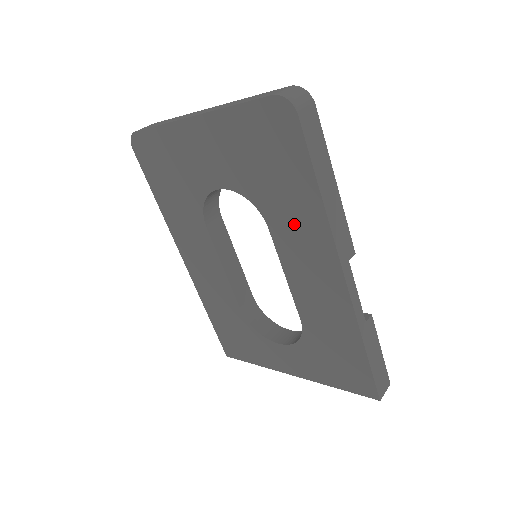
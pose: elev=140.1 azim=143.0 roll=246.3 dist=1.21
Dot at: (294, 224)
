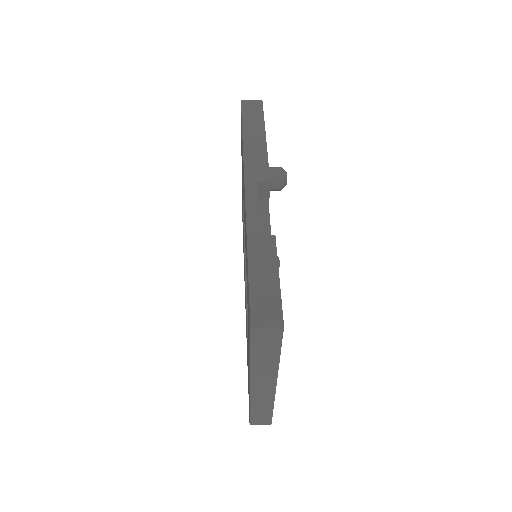
Dot at: (243, 181)
